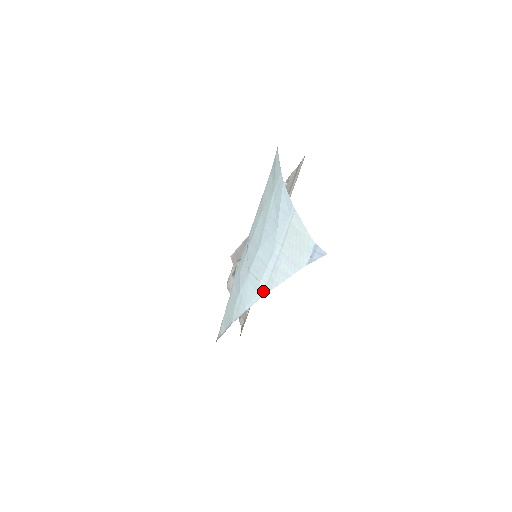
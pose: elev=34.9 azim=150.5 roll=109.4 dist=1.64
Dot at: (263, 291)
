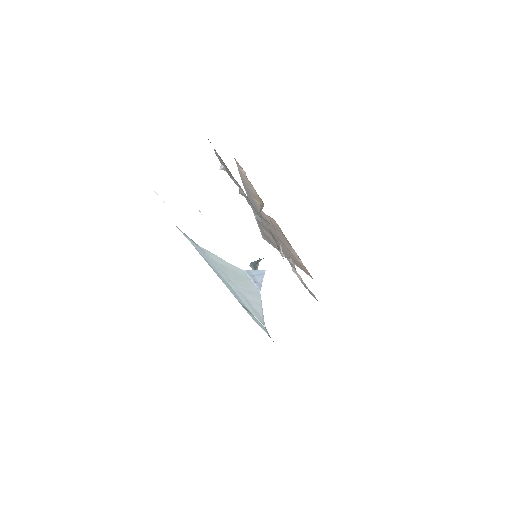
Dot at: (261, 322)
